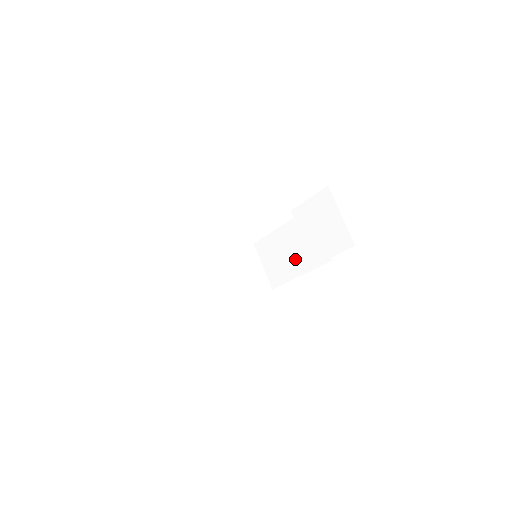
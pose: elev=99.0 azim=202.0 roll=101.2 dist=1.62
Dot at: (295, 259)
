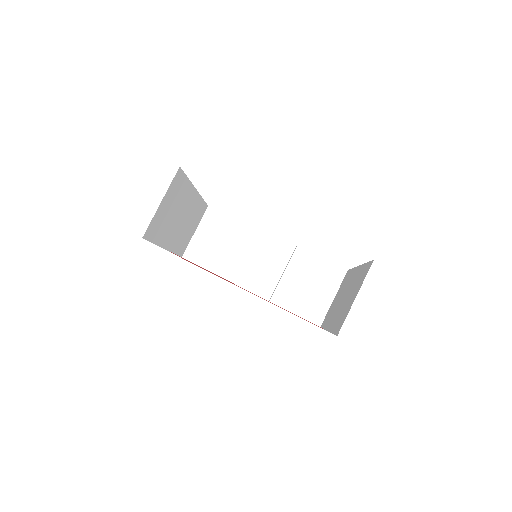
Dot at: (236, 263)
